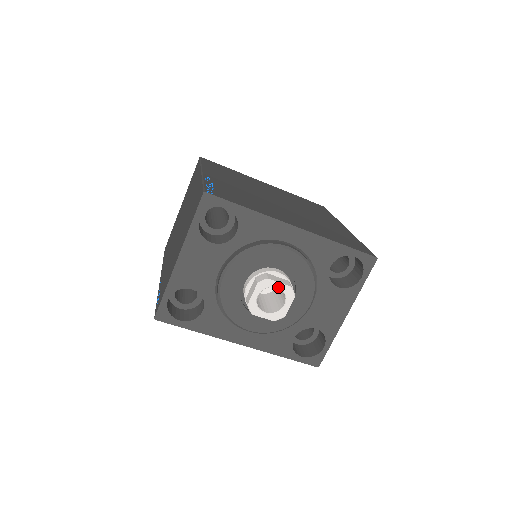
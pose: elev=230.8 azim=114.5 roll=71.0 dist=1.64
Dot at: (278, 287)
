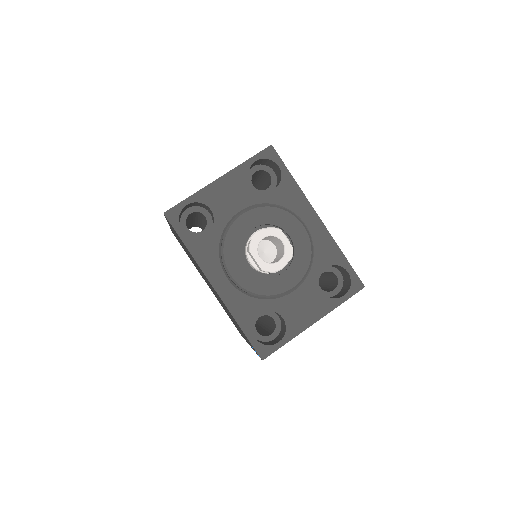
Dot at: (283, 242)
